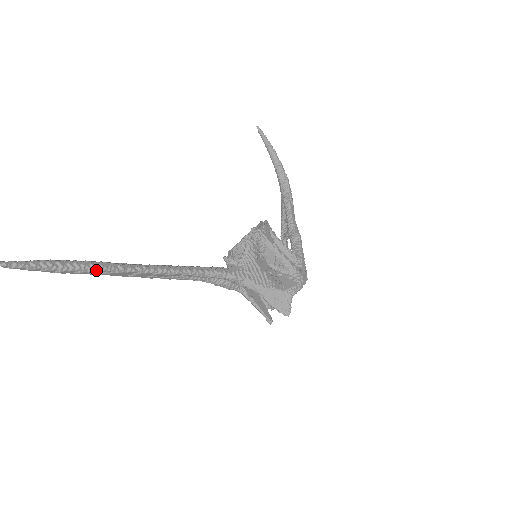
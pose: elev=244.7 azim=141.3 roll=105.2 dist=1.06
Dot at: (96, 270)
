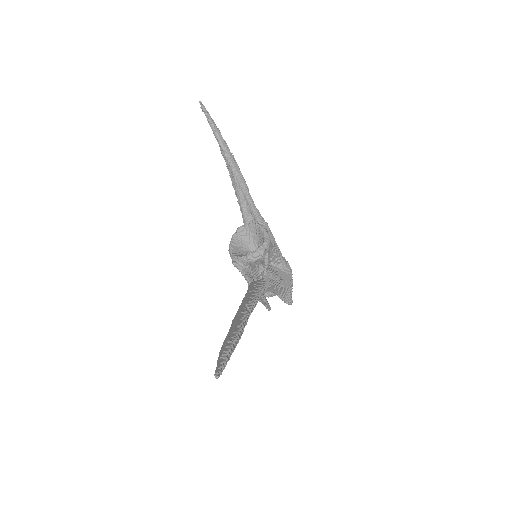
Dot at: occluded
